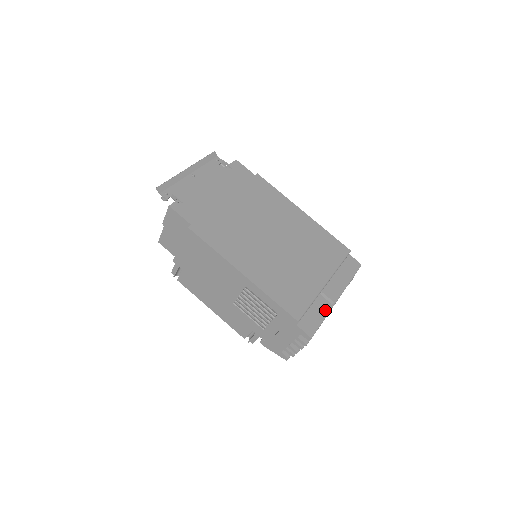
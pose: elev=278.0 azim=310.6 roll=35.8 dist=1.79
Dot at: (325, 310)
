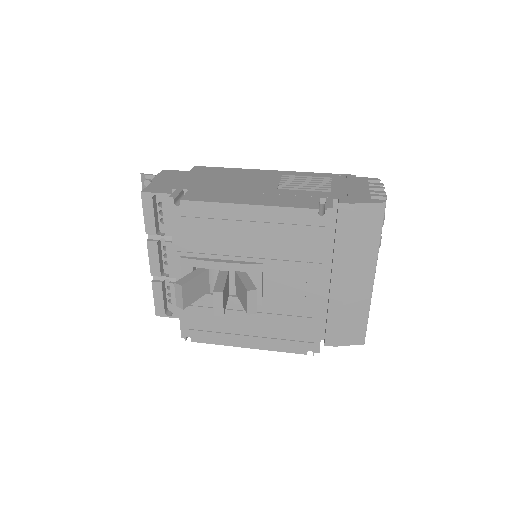
Dot at: occluded
